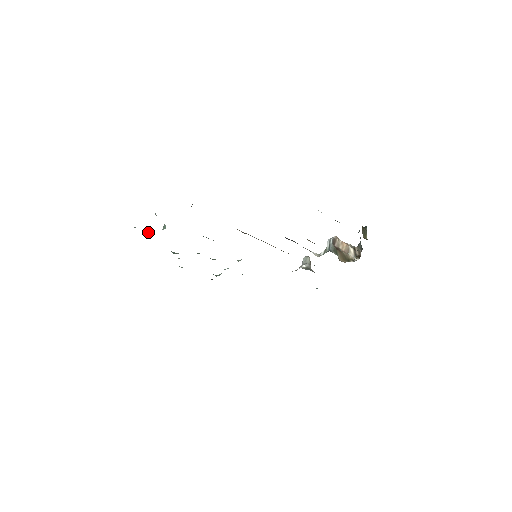
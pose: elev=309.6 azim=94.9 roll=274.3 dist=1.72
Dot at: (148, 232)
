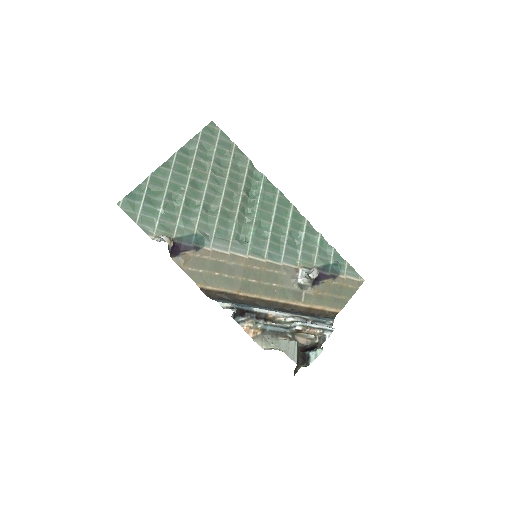
Dot at: (158, 193)
